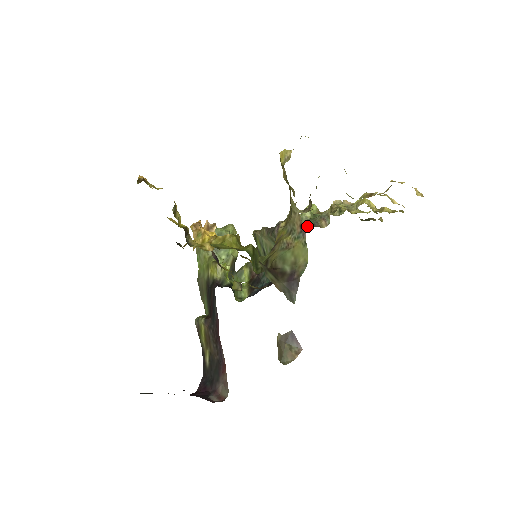
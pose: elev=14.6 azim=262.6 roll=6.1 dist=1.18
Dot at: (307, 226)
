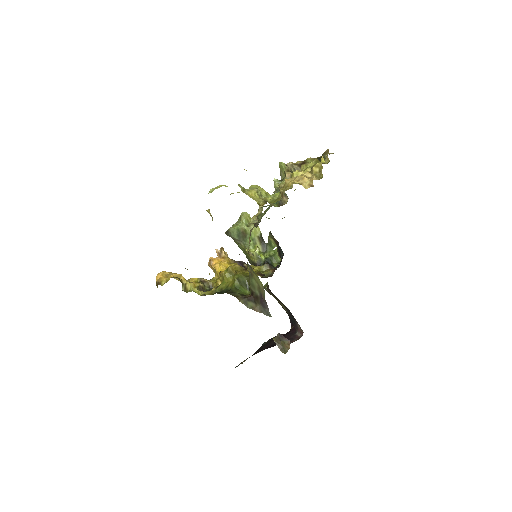
Dot at: occluded
